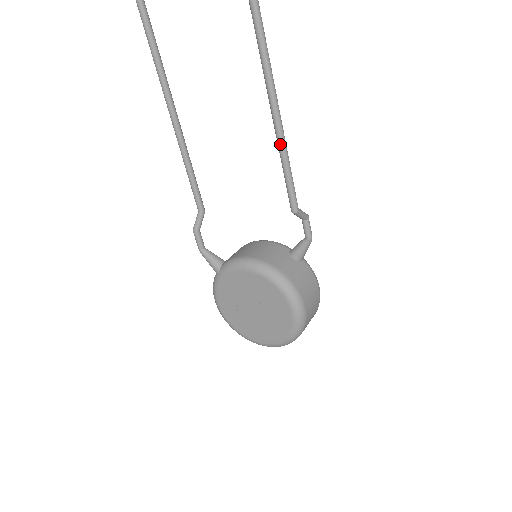
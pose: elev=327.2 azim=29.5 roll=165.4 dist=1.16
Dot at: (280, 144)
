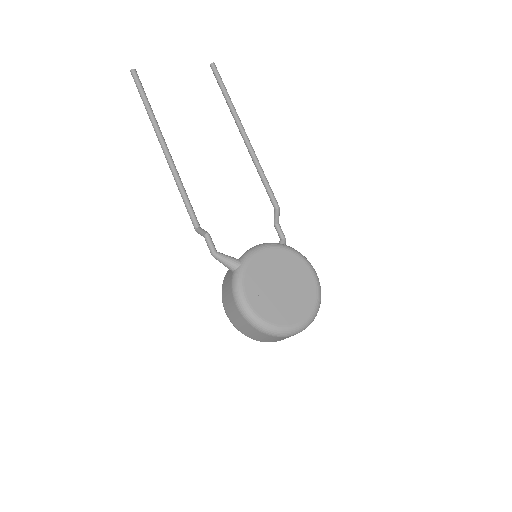
Dot at: (259, 164)
